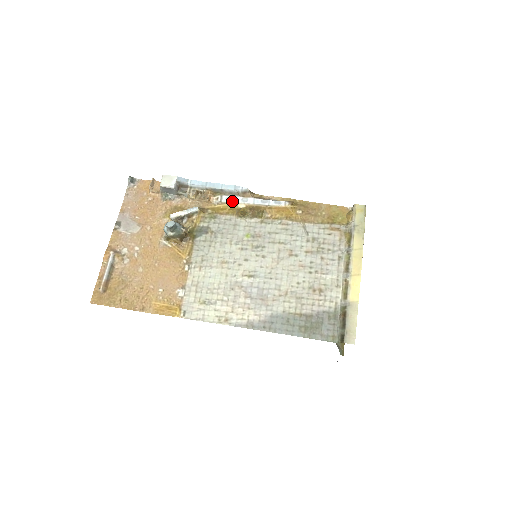
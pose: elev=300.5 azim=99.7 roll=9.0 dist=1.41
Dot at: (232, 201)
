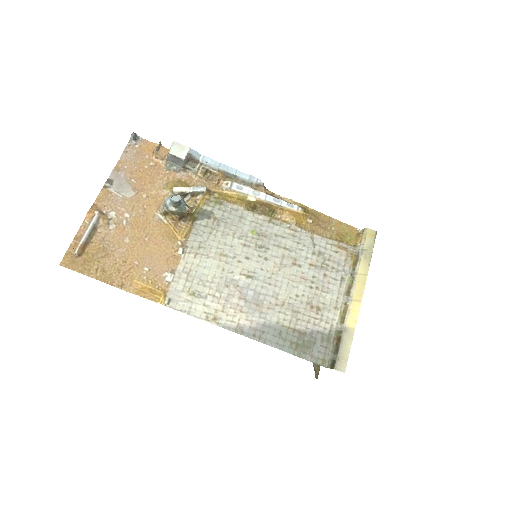
Dot at: (243, 191)
